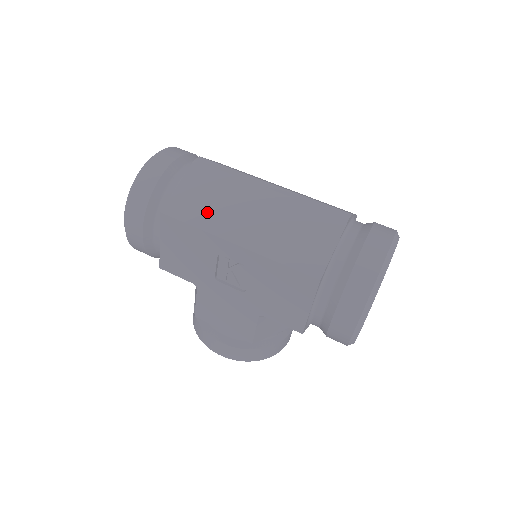
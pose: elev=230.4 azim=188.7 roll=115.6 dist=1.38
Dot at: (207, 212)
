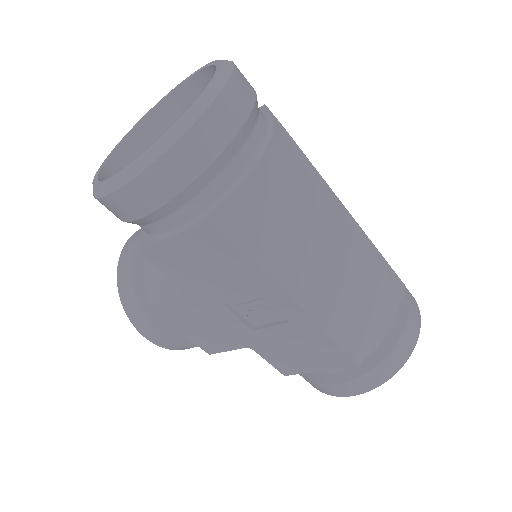
Dot at: (276, 241)
